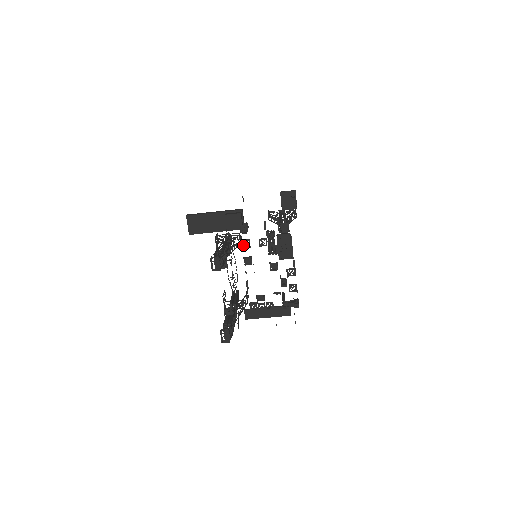
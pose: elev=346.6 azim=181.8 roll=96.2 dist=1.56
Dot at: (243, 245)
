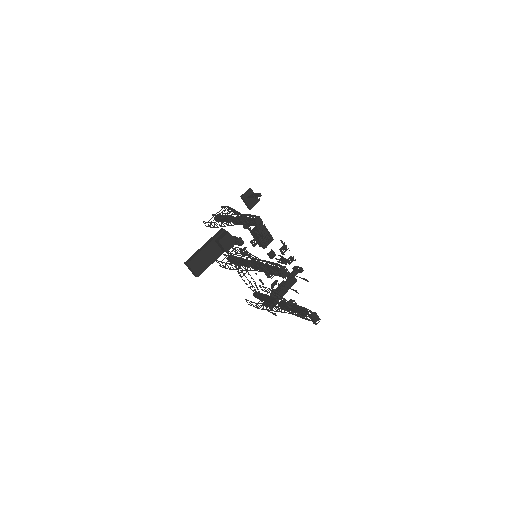
Dot at: (243, 255)
